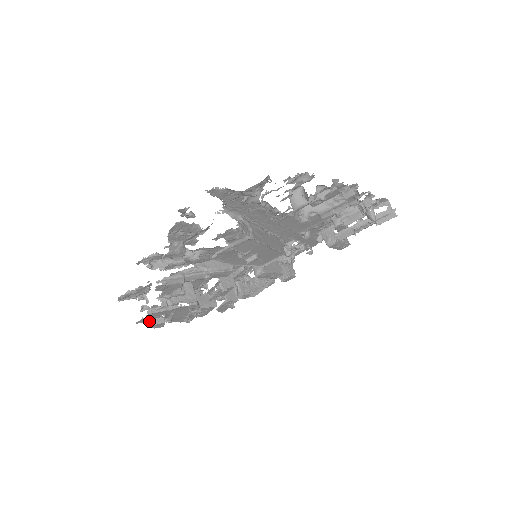
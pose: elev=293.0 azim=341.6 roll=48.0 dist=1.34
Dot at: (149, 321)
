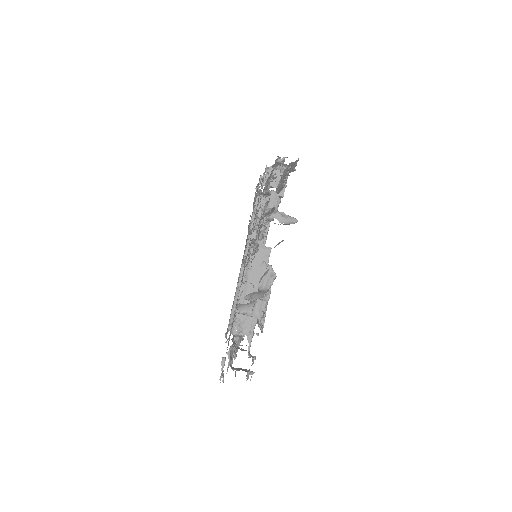
Dot at: occluded
